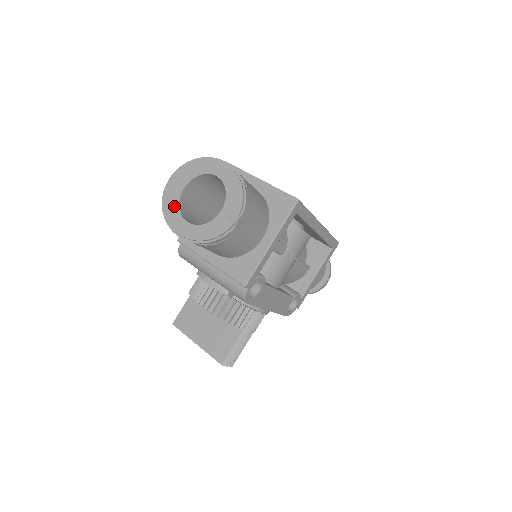
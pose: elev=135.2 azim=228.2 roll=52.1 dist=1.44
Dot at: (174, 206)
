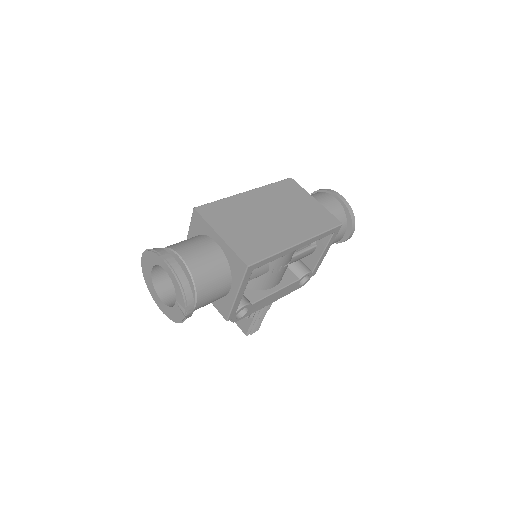
Dot at: (150, 283)
